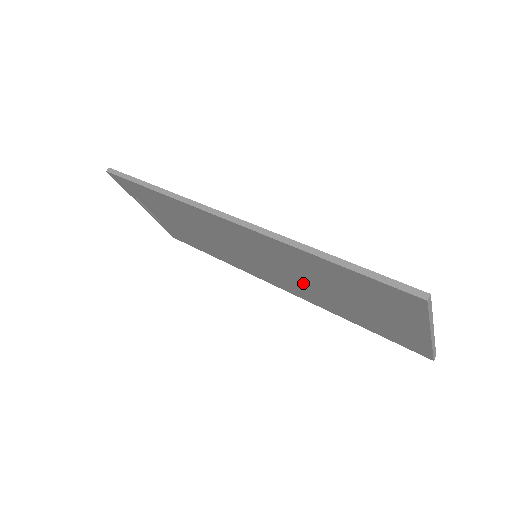
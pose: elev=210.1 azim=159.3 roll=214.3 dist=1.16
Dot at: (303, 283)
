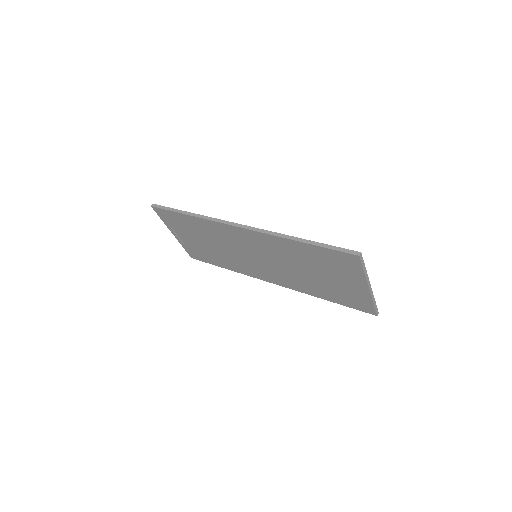
Dot at: (288, 271)
